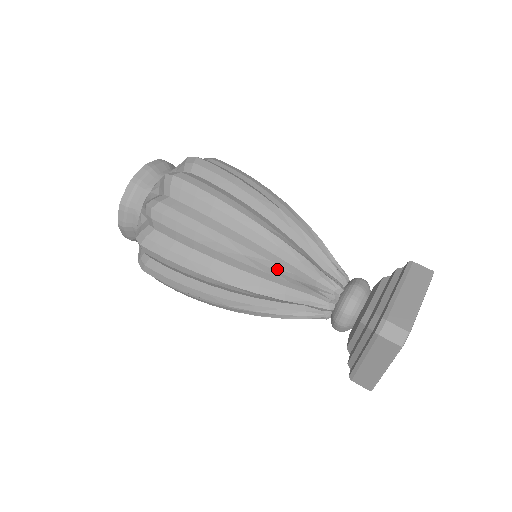
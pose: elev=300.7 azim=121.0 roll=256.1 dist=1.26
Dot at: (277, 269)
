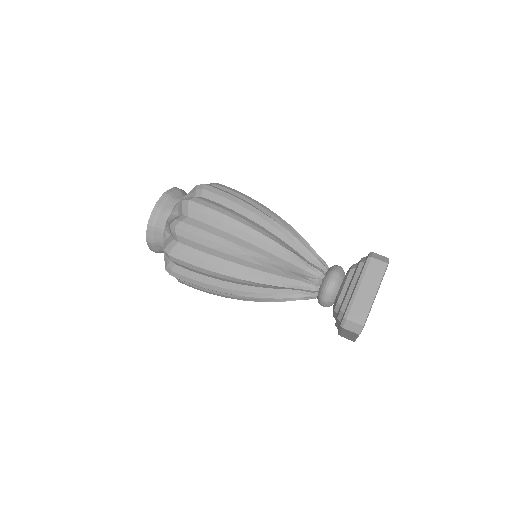
Dot at: (290, 233)
